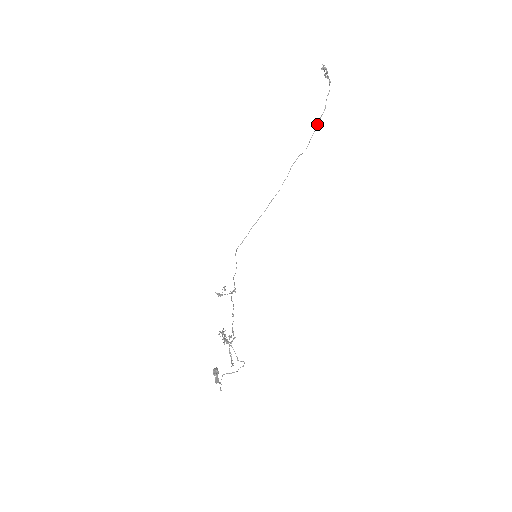
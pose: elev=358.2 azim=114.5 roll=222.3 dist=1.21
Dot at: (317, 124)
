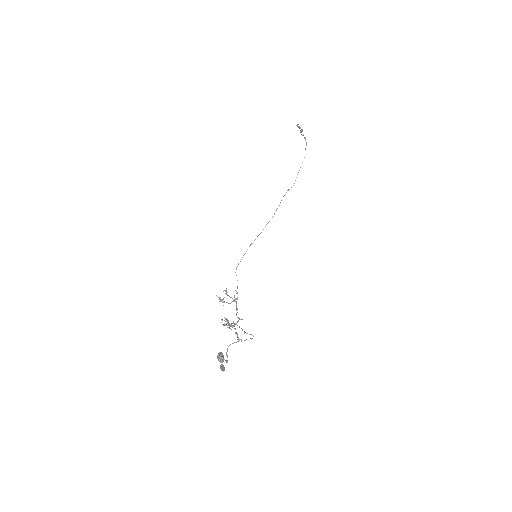
Dot at: (300, 167)
